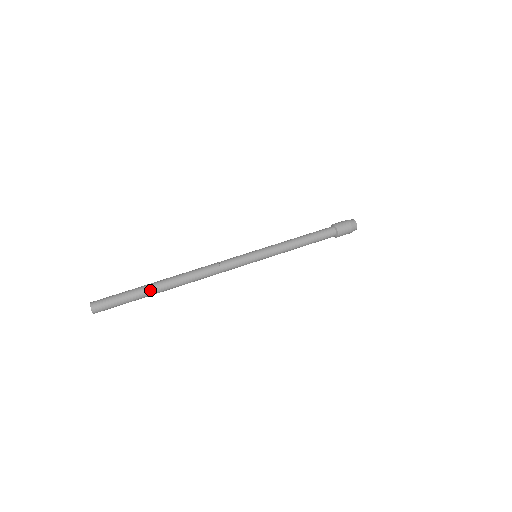
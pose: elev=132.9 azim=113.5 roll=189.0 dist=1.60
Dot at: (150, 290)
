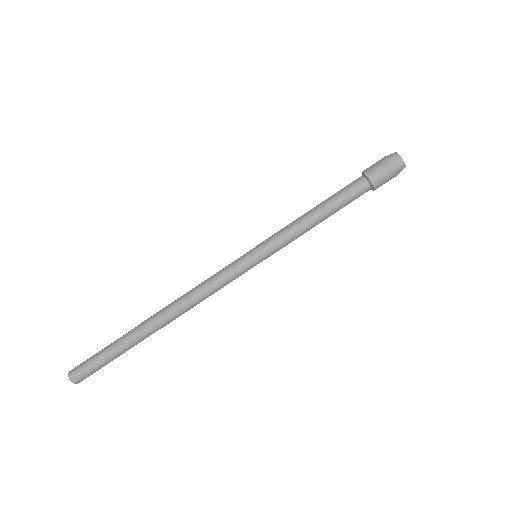
Dot at: occluded
